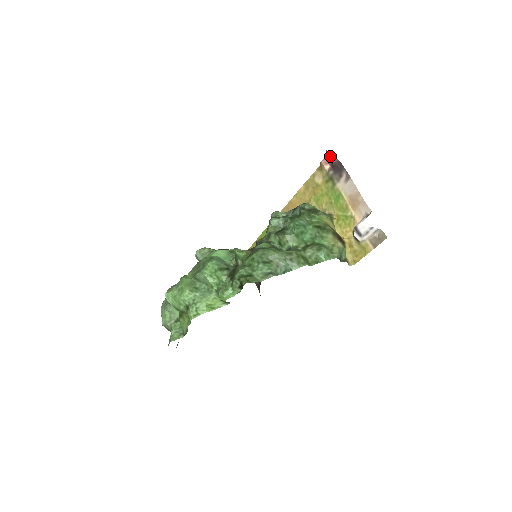
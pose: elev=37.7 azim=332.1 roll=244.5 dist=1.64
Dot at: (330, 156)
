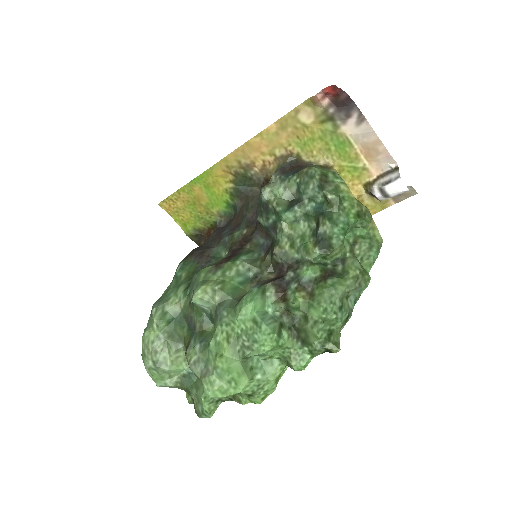
Dot at: (338, 92)
